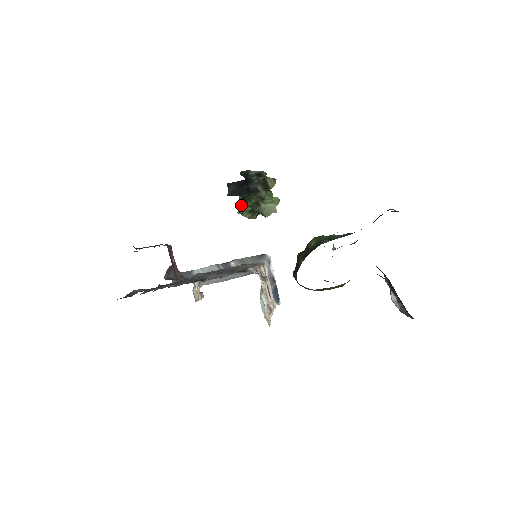
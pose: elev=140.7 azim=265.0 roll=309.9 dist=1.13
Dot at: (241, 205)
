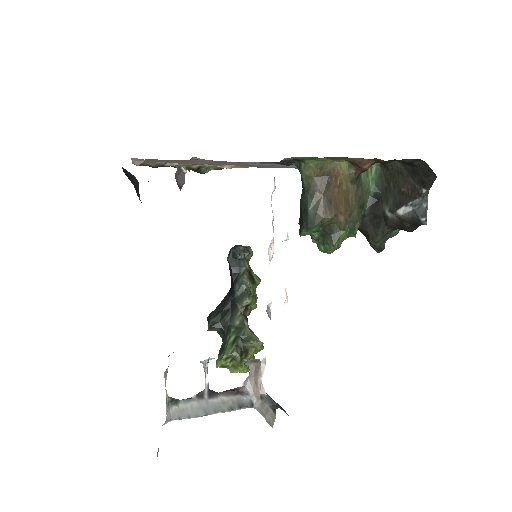
Dot at: (222, 346)
